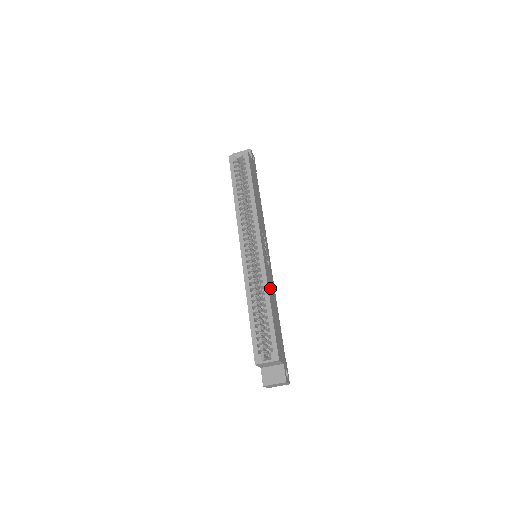
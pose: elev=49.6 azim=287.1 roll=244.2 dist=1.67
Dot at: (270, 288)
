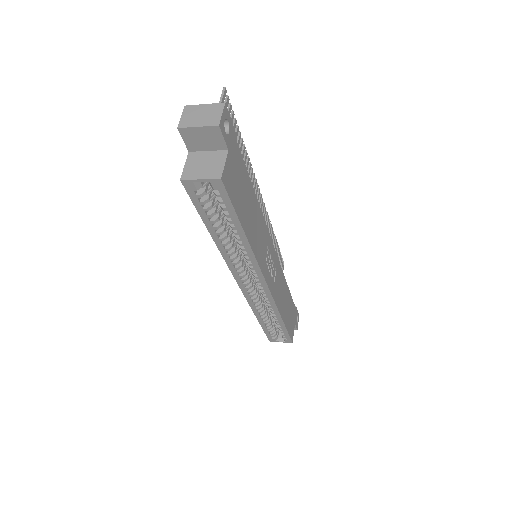
Dot at: (280, 299)
